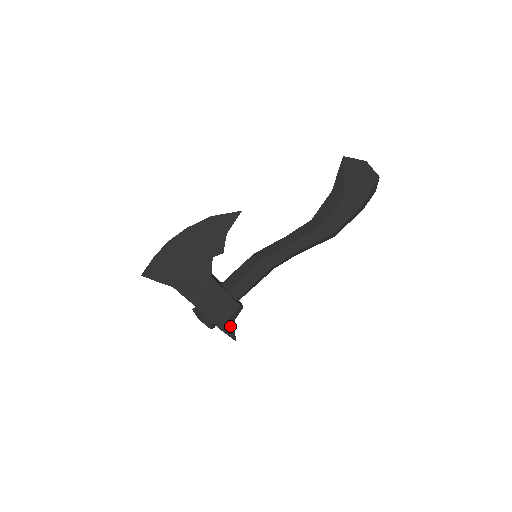
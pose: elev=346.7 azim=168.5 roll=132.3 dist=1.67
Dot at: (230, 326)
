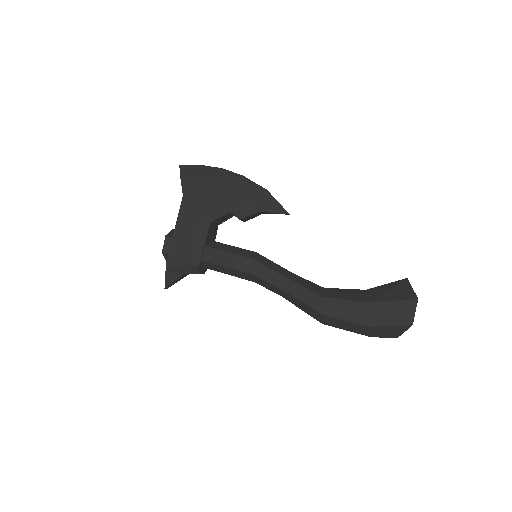
Dot at: (175, 272)
